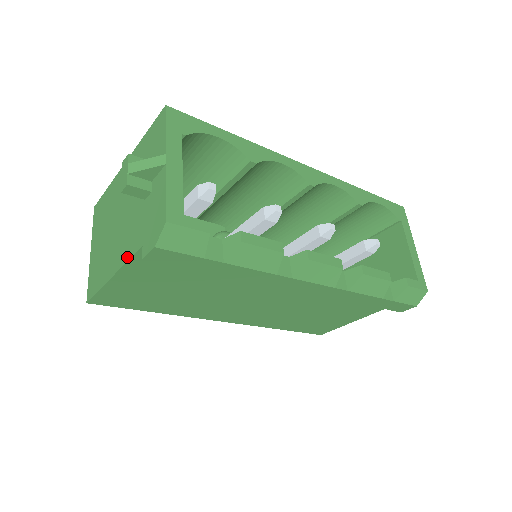
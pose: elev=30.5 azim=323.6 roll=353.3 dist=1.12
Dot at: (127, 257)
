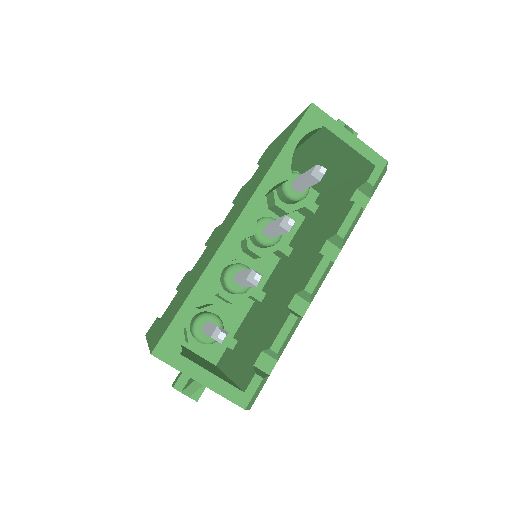
Dot at: occluded
